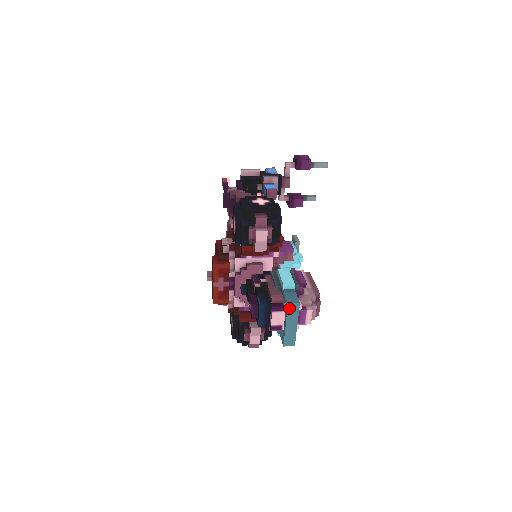
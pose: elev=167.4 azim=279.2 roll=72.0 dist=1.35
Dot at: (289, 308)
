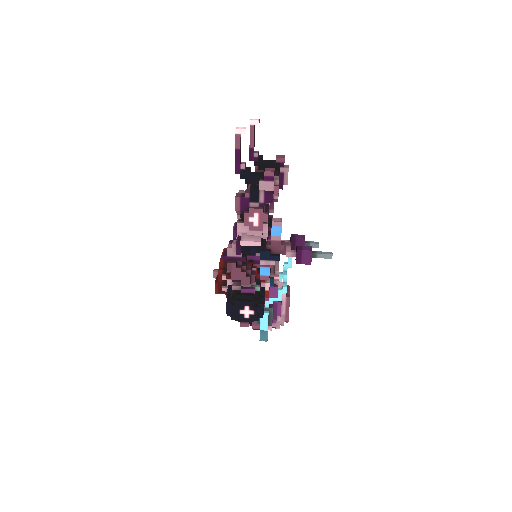
Dot at: (261, 339)
